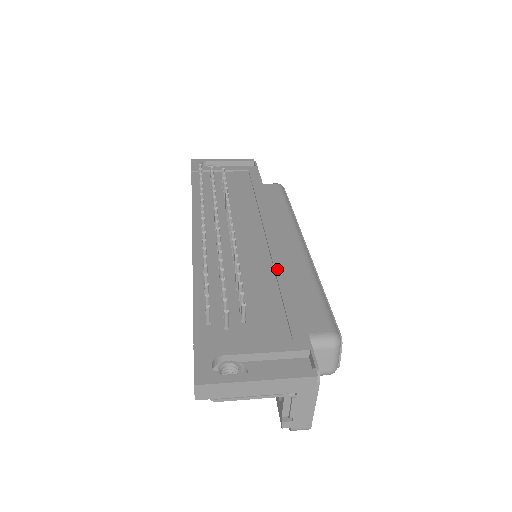
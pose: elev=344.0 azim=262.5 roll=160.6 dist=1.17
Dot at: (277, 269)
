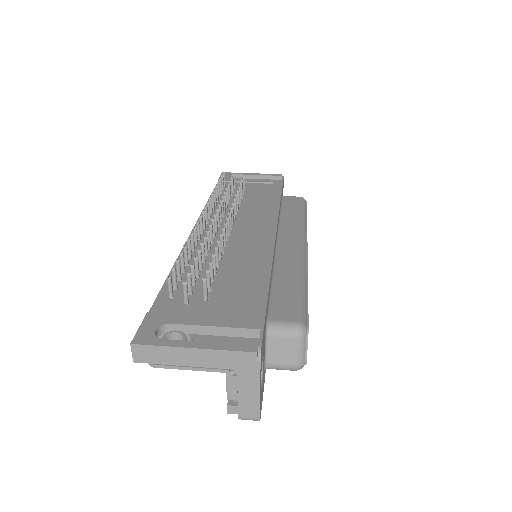
Dot at: (261, 260)
